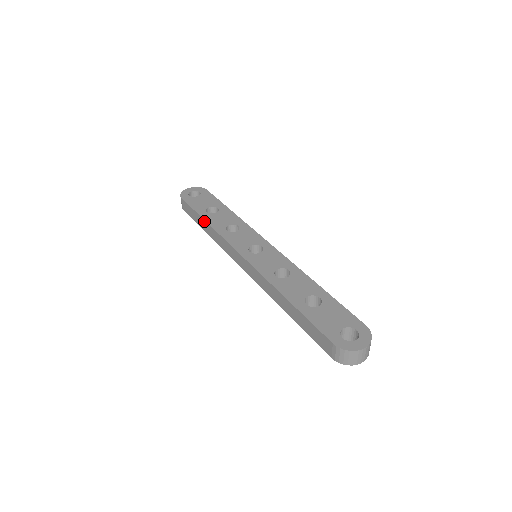
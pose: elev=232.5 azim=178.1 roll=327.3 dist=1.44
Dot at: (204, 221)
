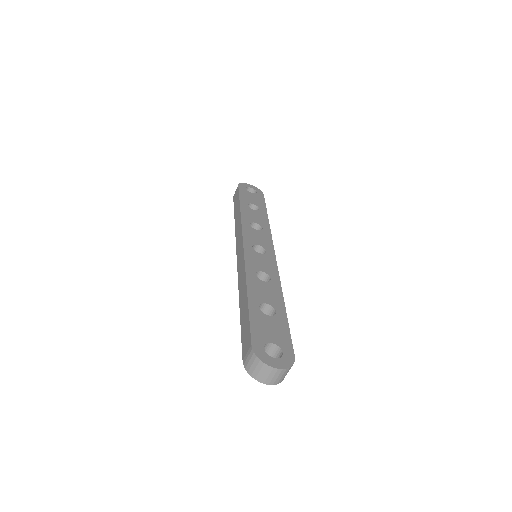
Dot at: (239, 208)
